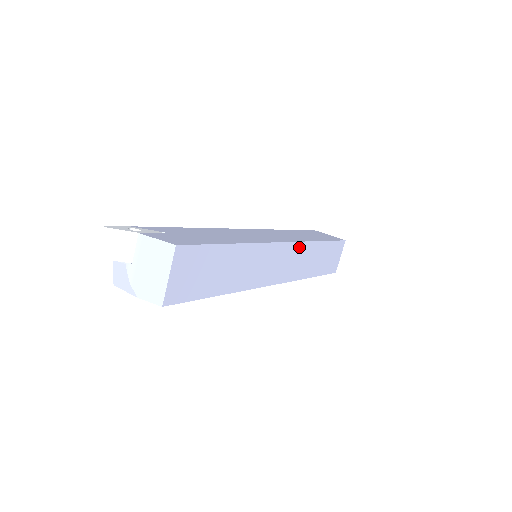
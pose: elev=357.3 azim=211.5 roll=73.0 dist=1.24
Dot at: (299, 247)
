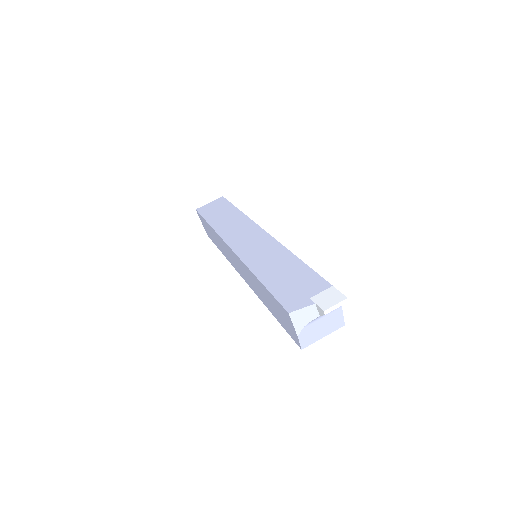
Dot at: occluded
